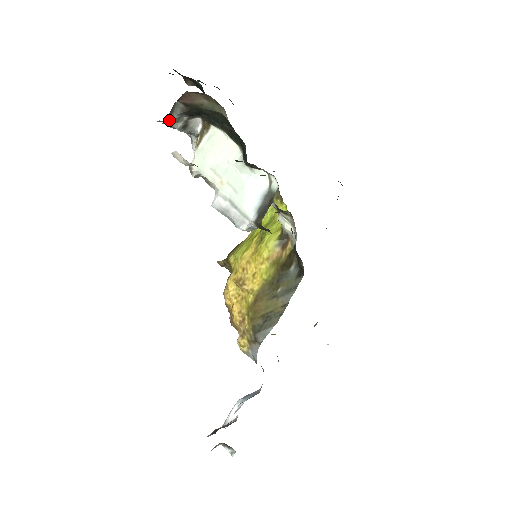
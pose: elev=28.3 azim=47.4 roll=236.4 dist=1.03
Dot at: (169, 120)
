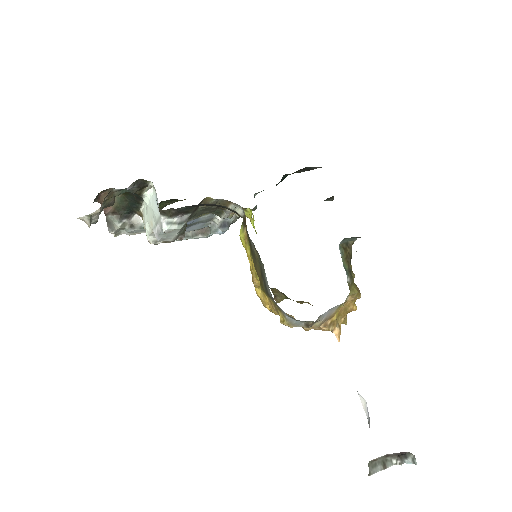
Dot at: (116, 229)
